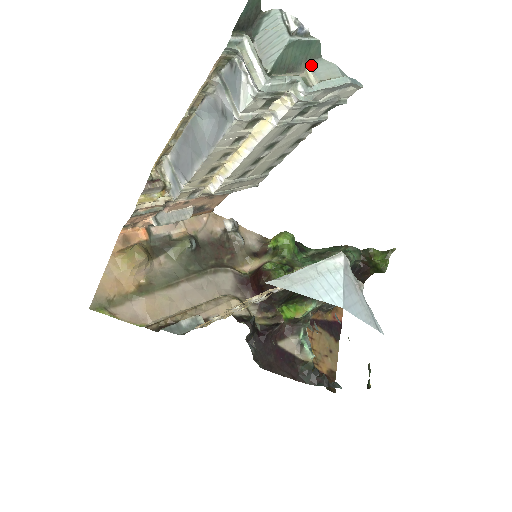
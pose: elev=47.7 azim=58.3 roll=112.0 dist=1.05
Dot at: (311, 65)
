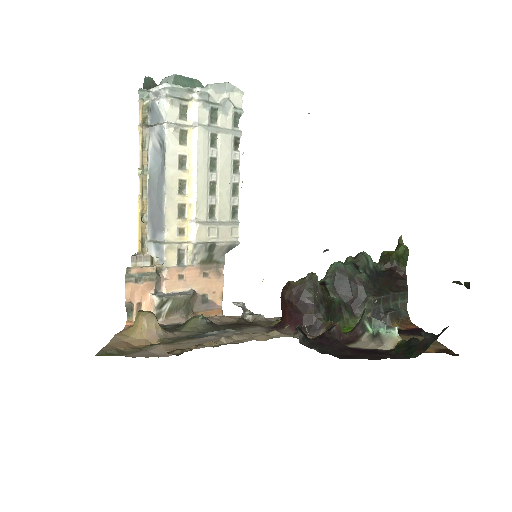
Dot at: occluded
